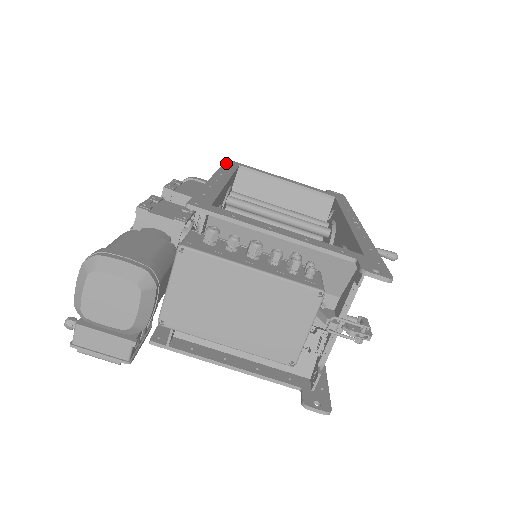
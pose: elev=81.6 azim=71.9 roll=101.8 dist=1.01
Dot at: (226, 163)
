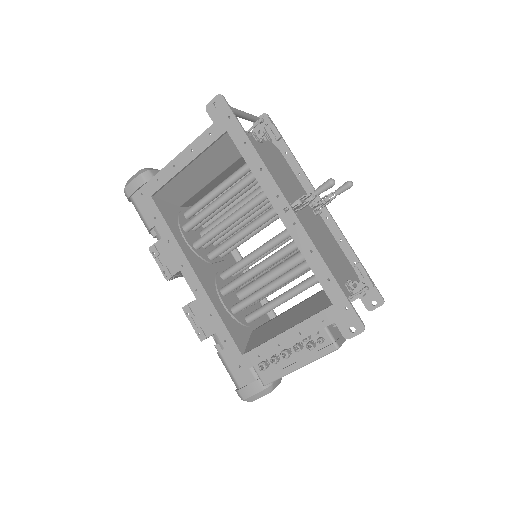
Dot at: (150, 215)
